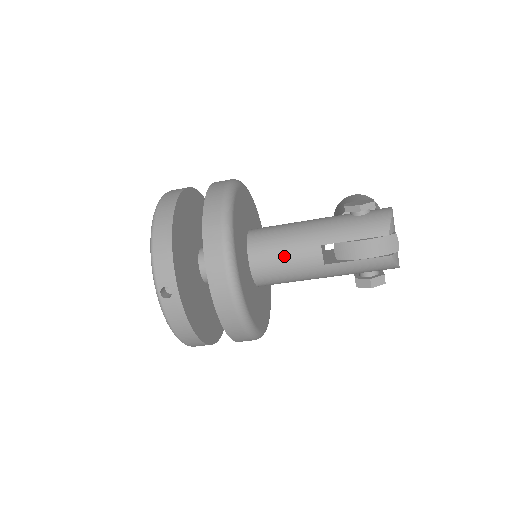
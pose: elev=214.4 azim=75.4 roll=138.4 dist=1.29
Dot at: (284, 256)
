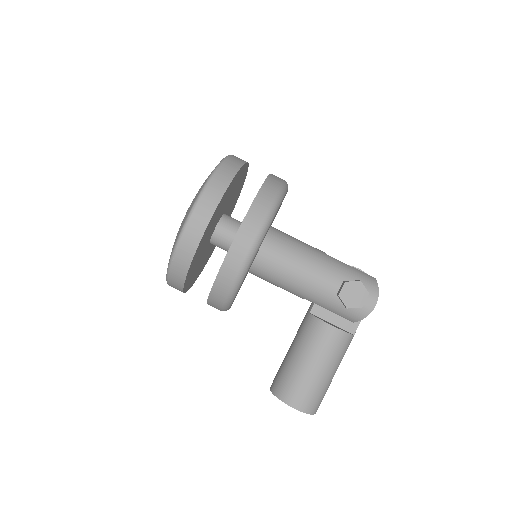
Dot at: occluded
